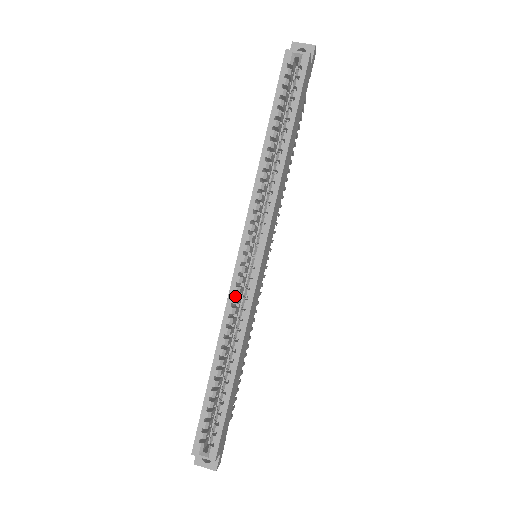
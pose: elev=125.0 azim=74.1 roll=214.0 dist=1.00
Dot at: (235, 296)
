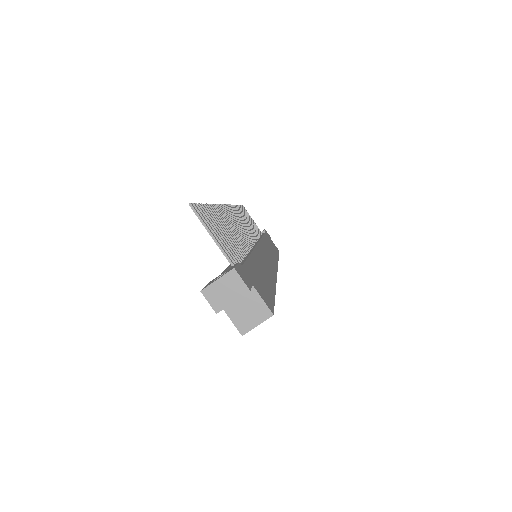
Dot at: occluded
